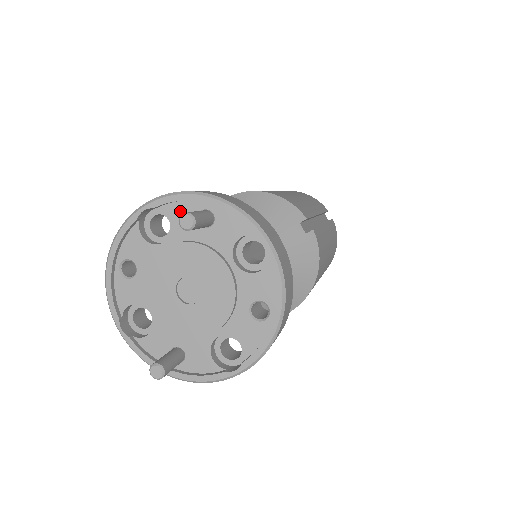
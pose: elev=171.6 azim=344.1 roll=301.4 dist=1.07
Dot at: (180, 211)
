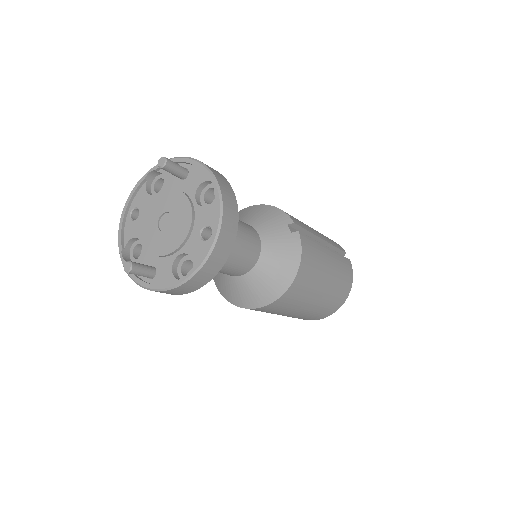
Dot at: occluded
